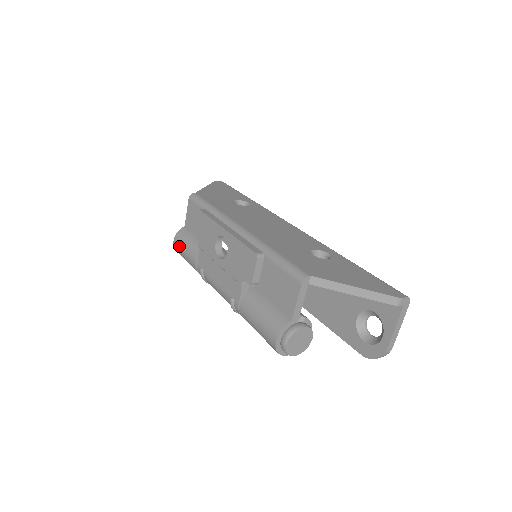
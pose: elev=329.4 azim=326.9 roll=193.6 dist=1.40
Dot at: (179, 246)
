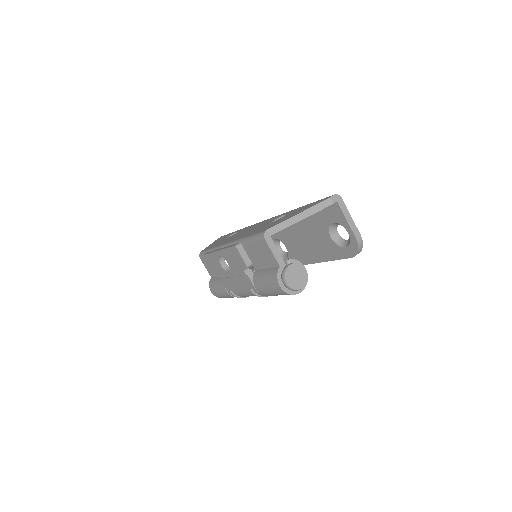
Dot at: (214, 291)
